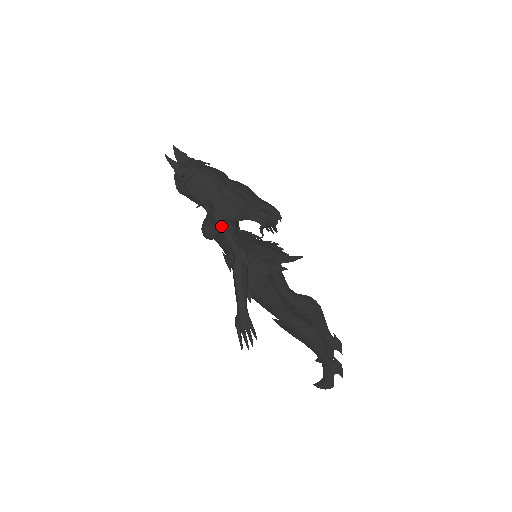
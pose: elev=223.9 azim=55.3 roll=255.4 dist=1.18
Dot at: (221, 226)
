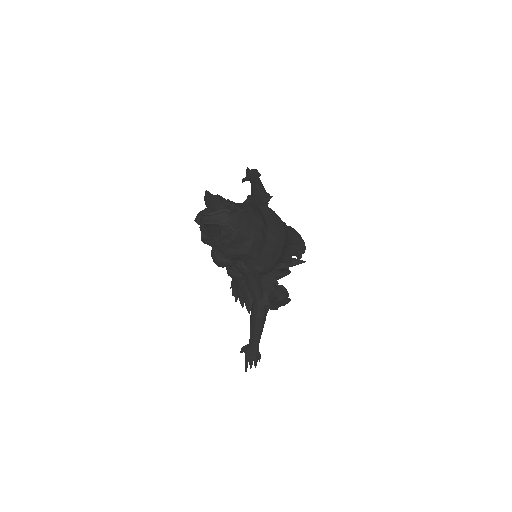
Dot at: (249, 280)
